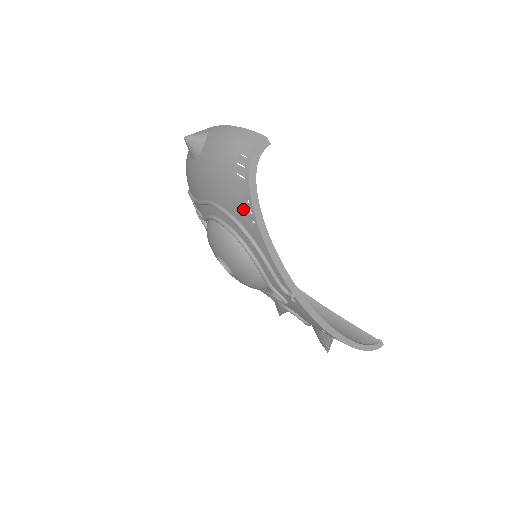
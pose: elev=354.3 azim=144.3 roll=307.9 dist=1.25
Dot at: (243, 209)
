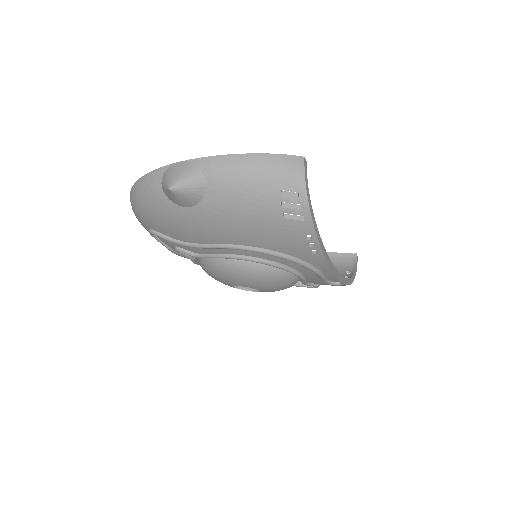
Dot at: (300, 244)
